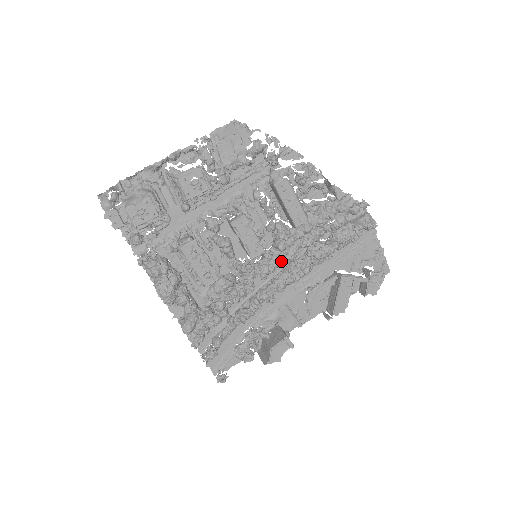
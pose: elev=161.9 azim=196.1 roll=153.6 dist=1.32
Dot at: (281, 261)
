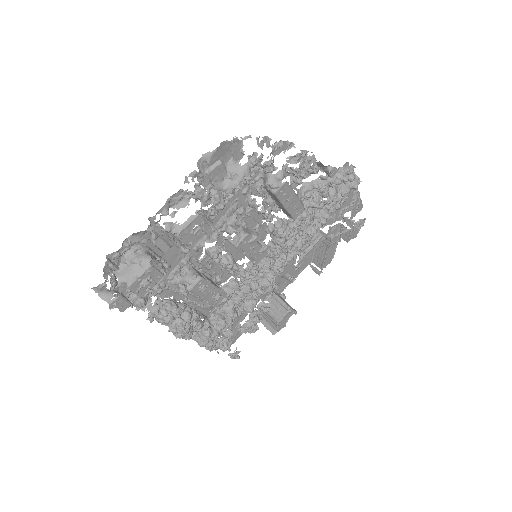
Dot at: (281, 252)
